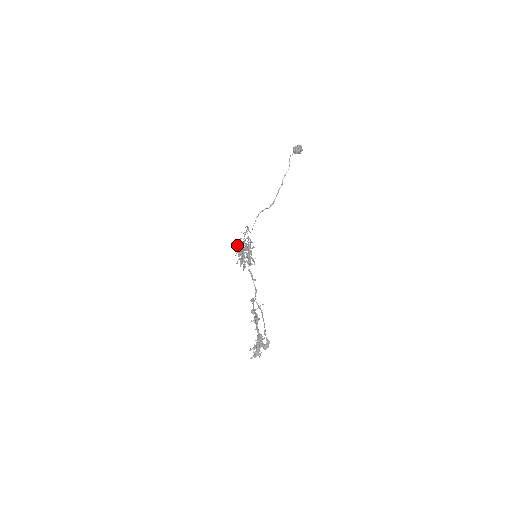
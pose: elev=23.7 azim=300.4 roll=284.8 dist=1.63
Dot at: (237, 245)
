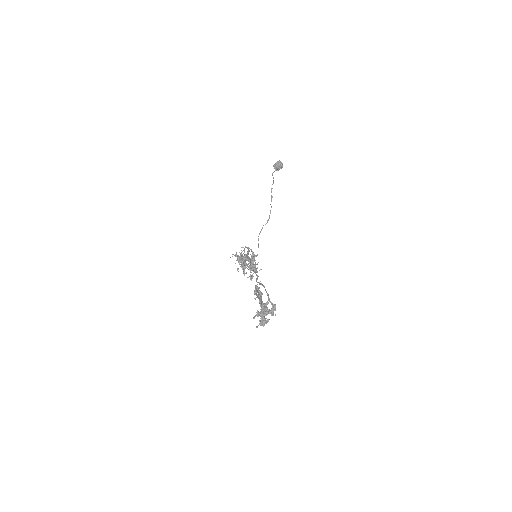
Dot at: occluded
